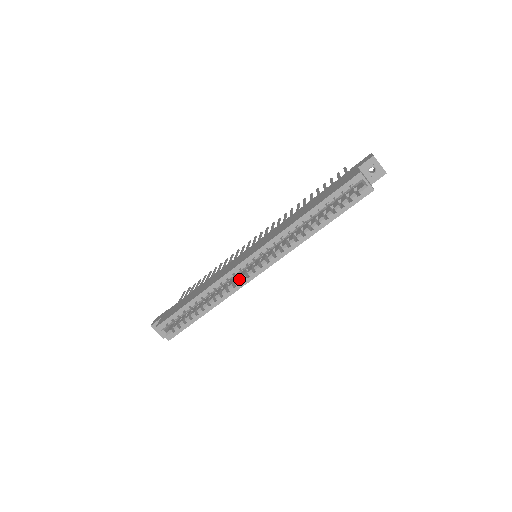
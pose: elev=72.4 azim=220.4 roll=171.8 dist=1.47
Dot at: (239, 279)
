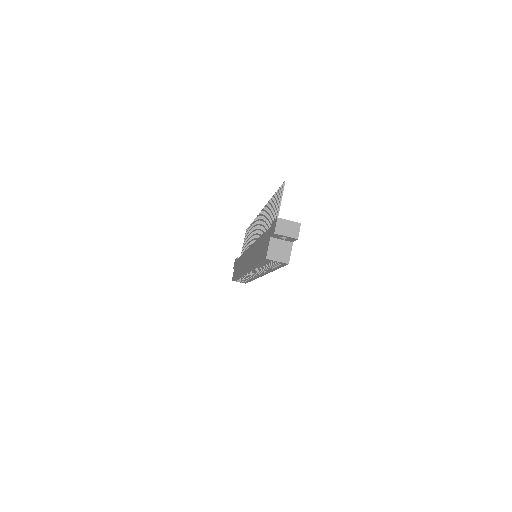
Dot at: occluded
